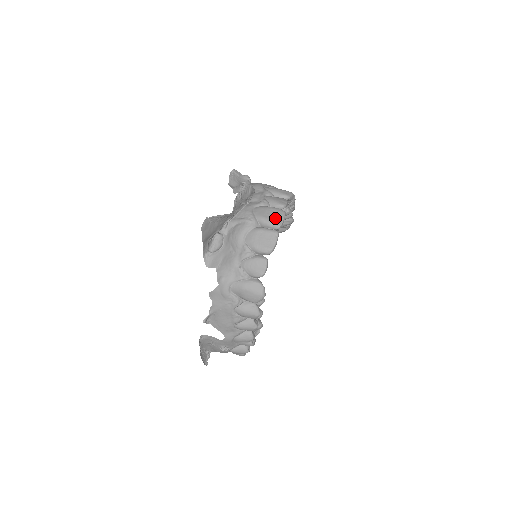
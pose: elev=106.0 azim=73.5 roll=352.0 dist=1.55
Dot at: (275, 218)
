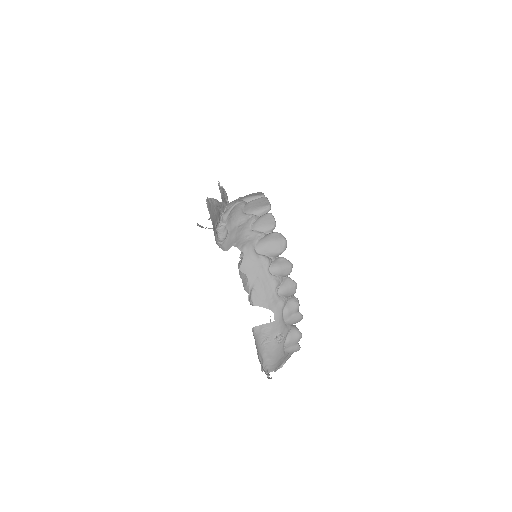
Dot at: (256, 194)
